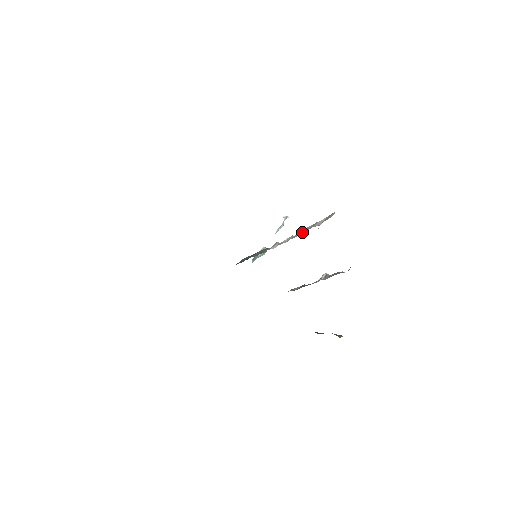
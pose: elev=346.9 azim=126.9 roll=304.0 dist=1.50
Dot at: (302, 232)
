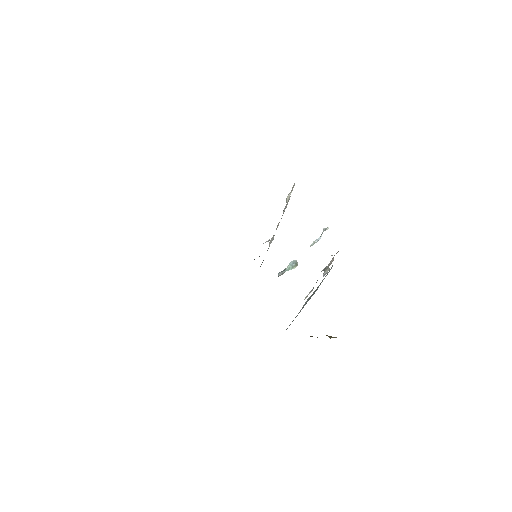
Dot at: occluded
